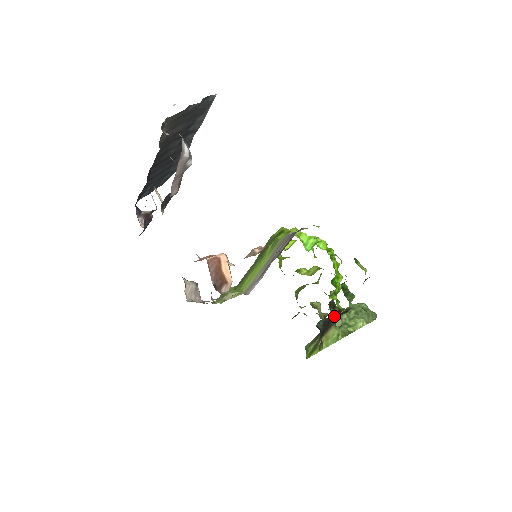
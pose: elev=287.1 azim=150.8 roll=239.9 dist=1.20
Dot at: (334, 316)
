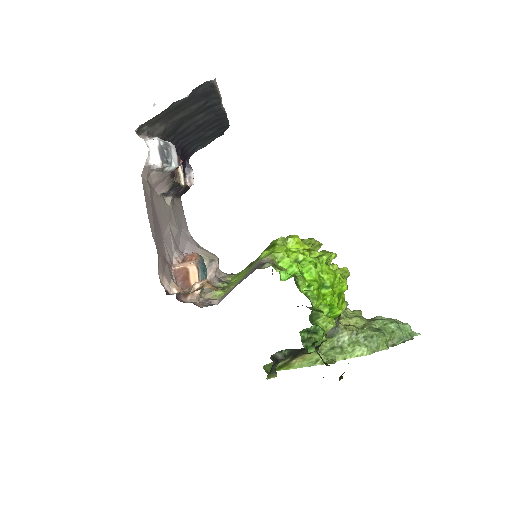
Dot at: occluded
